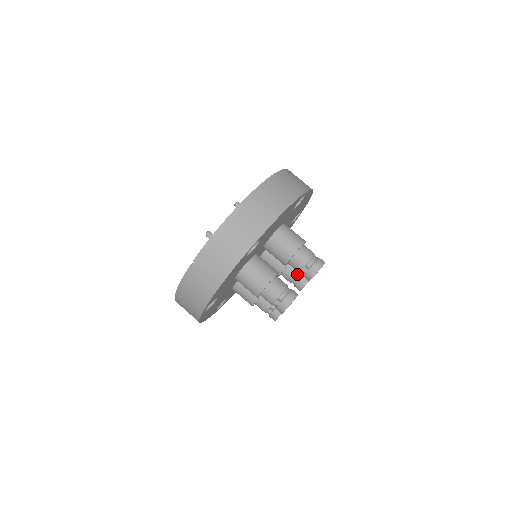
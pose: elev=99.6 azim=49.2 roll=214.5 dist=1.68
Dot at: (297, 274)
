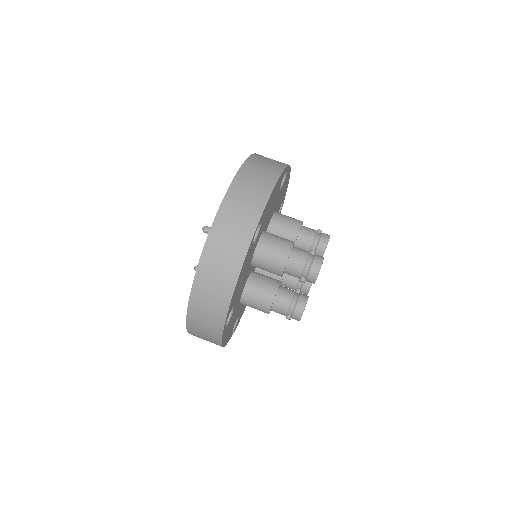
Dot at: occluded
